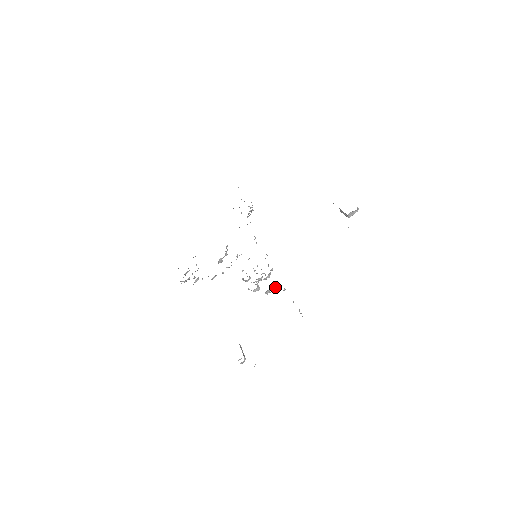
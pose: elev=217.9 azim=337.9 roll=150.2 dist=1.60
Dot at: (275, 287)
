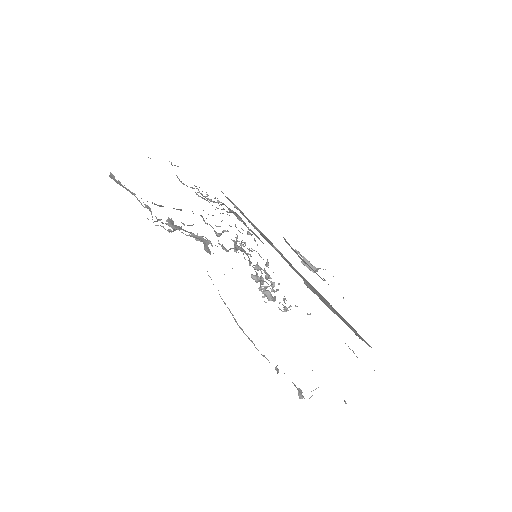
Dot at: (297, 306)
